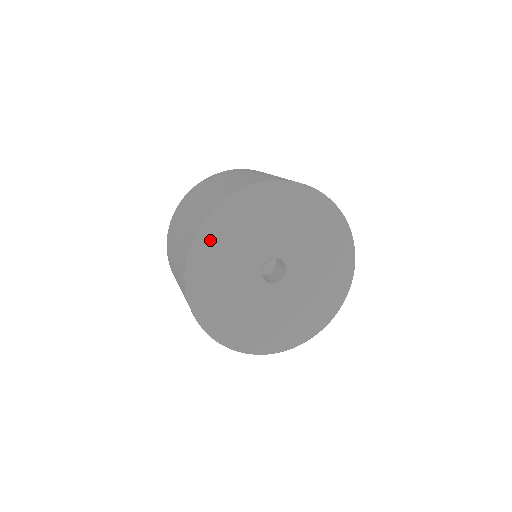
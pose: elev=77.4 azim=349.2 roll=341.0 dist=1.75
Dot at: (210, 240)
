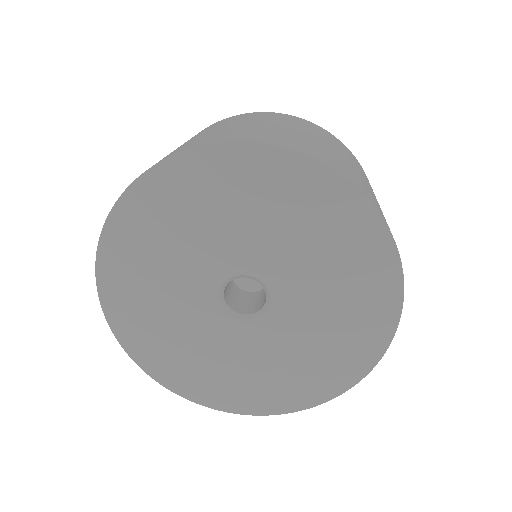
Dot at: (145, 212)
